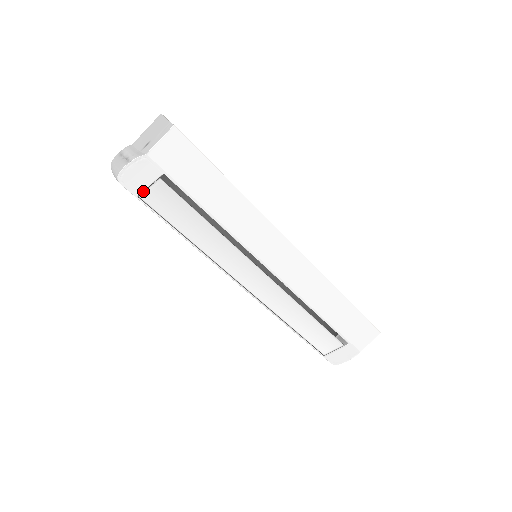
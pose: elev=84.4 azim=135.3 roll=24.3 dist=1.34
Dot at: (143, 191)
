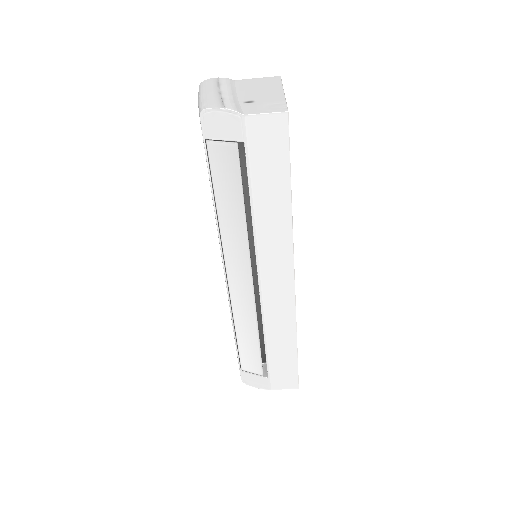
Dot at: occluded
